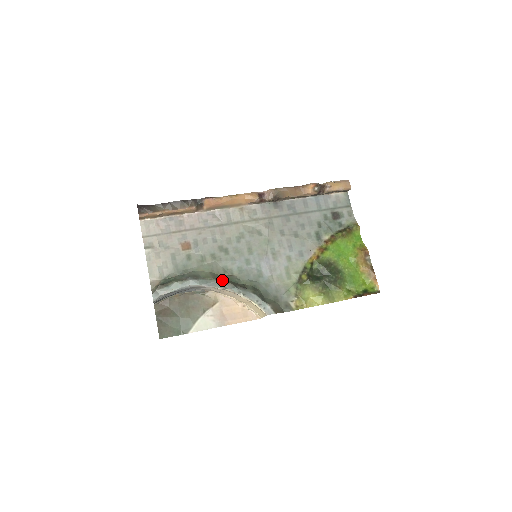
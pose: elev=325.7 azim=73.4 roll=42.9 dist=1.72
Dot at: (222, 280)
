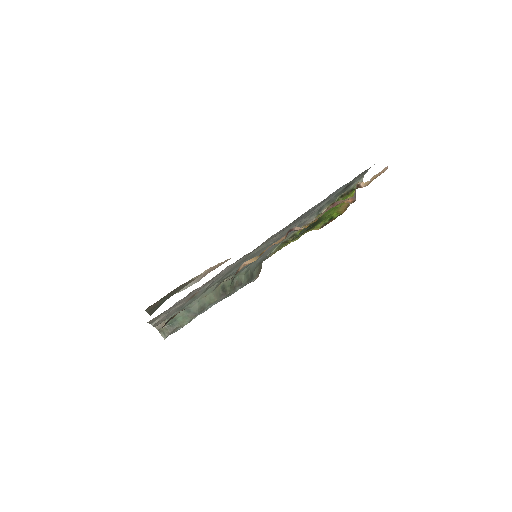
Dot at: (225, 295)
